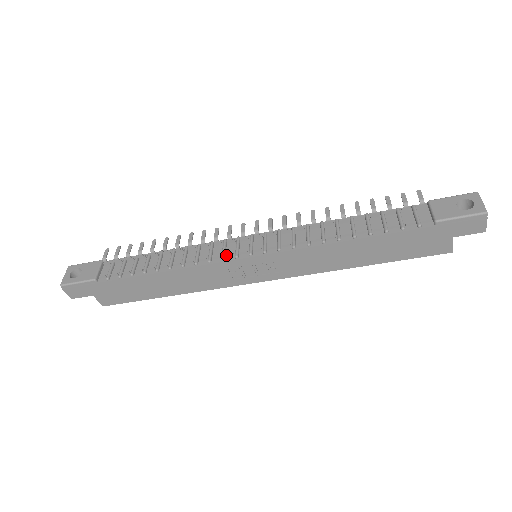
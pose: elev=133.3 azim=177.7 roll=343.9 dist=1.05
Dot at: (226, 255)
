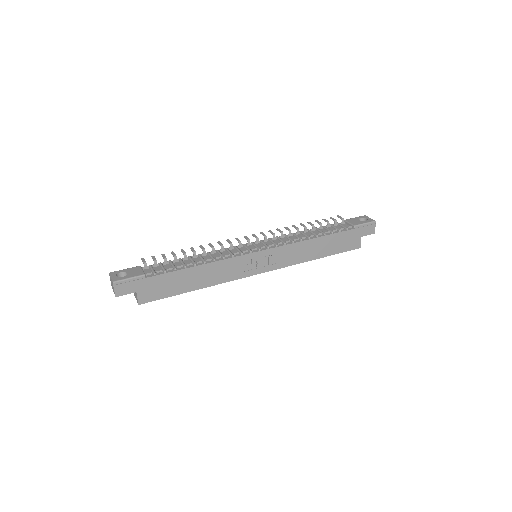
Dot at: (243, 251)
